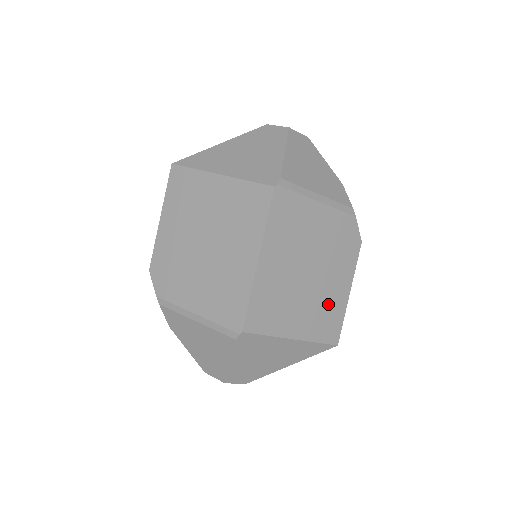
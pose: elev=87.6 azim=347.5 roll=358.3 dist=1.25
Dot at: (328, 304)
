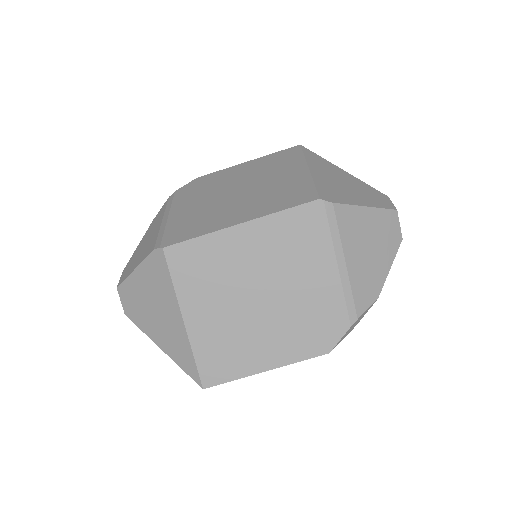
Dot at: (240, 346)
